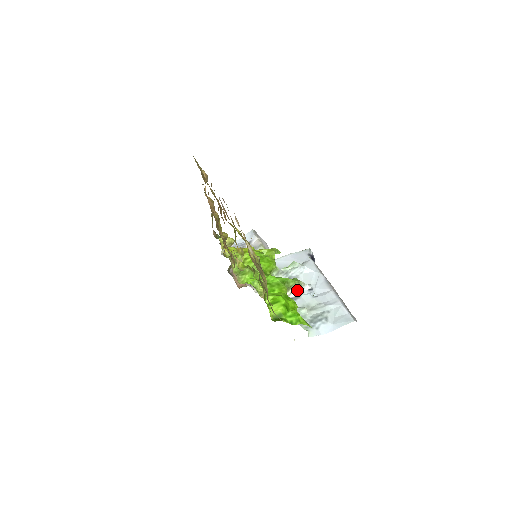
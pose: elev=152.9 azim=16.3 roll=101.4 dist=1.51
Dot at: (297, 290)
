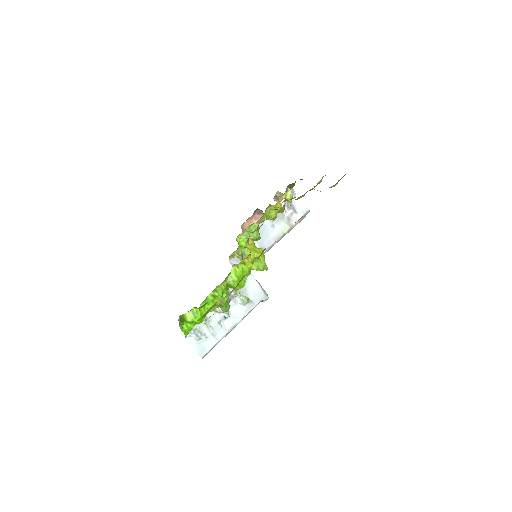
Dot at: (220, 310)
